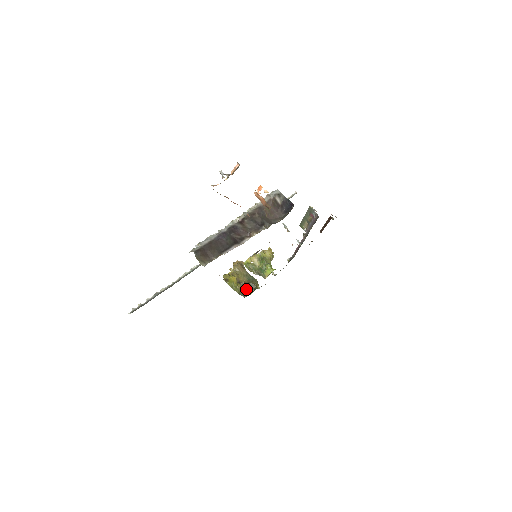
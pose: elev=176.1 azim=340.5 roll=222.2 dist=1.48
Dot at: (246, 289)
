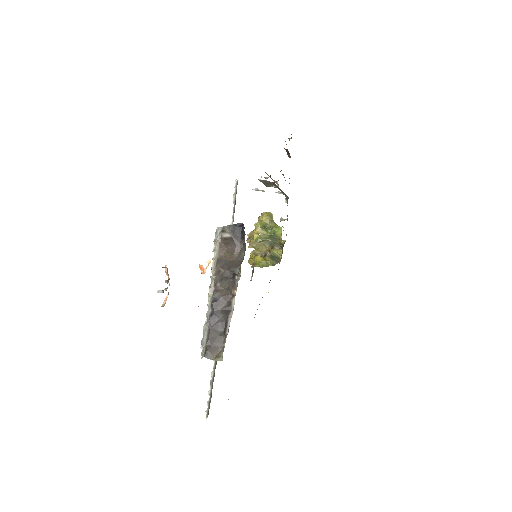
Dot at: (275, 255)
